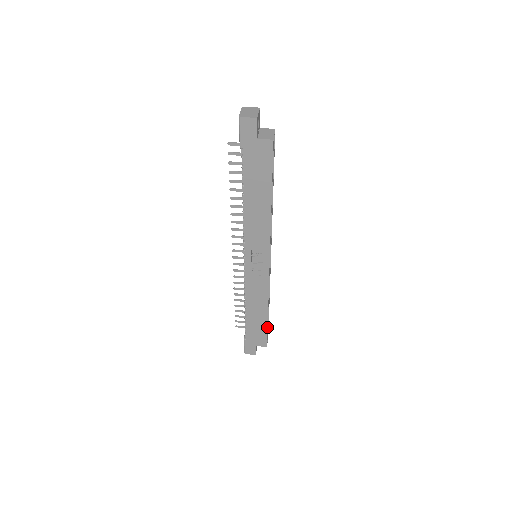
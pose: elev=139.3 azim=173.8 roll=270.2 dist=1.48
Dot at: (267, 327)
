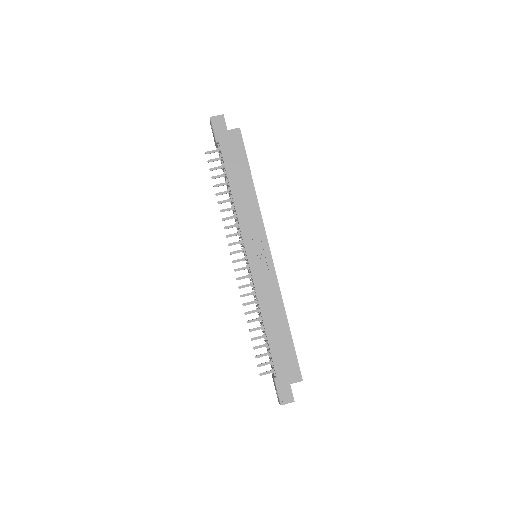
Dot at: (293, 345)
